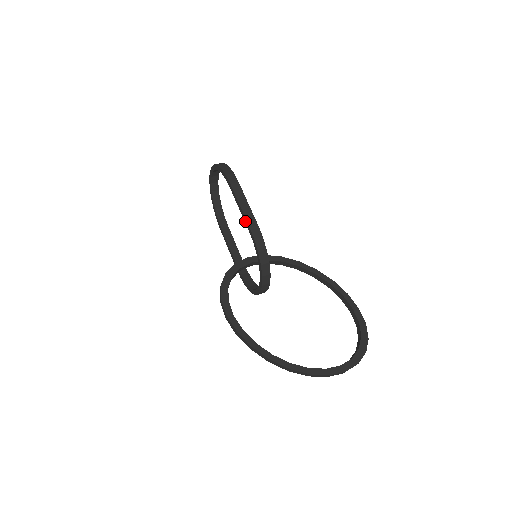
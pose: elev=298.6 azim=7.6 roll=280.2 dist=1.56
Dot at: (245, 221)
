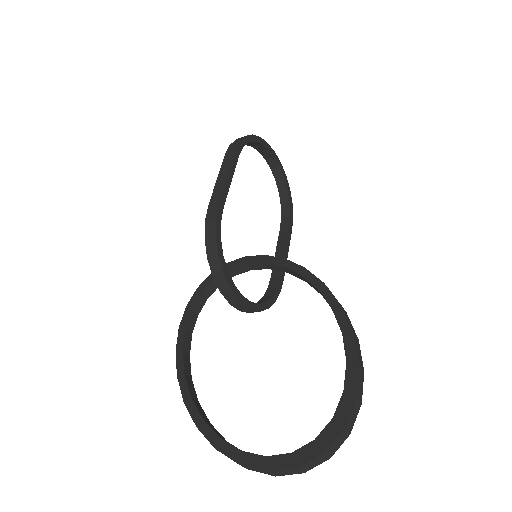
Dot at: occluded
